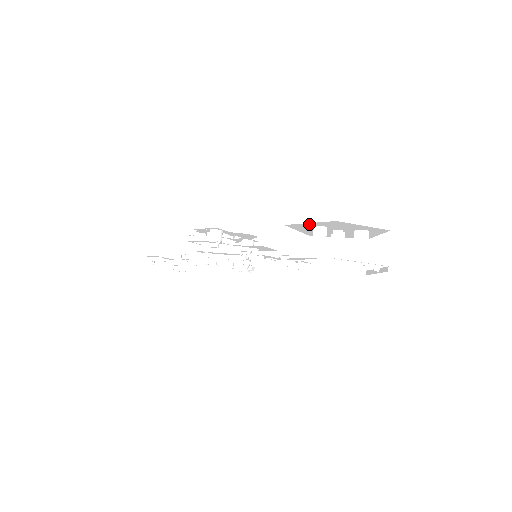
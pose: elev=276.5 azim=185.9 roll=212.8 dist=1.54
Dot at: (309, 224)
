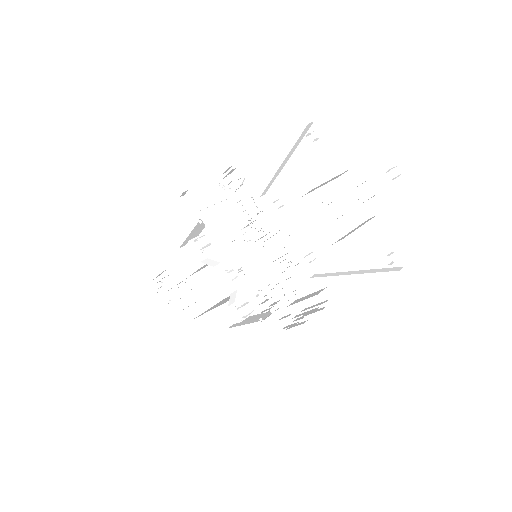
Dot at: (324, 156)
